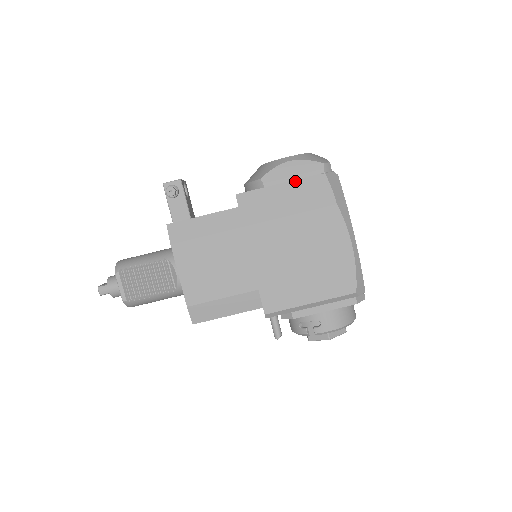
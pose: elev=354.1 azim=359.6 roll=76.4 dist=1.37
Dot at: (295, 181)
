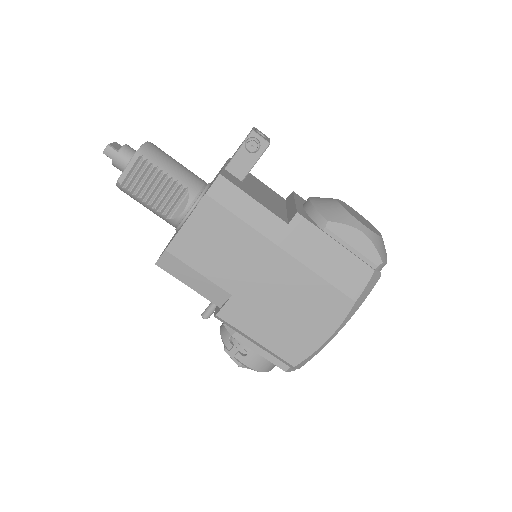
Dot at: (349, 252)
